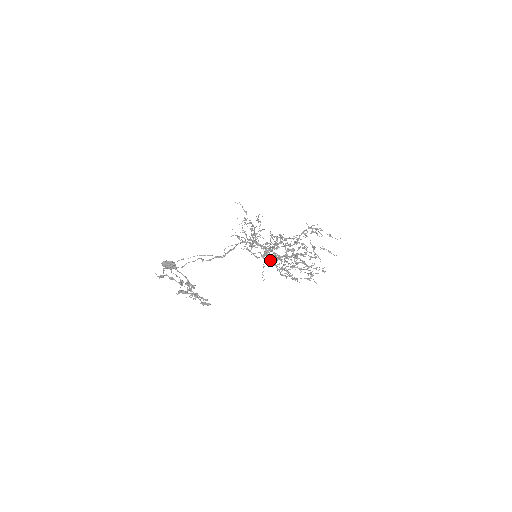
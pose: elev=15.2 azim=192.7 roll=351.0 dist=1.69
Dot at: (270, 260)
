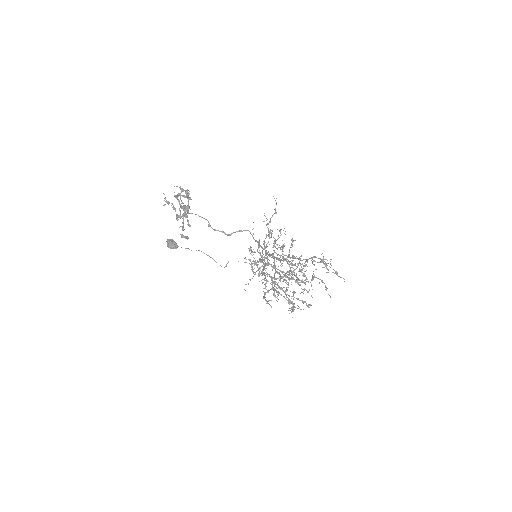
Dot at: occluded
